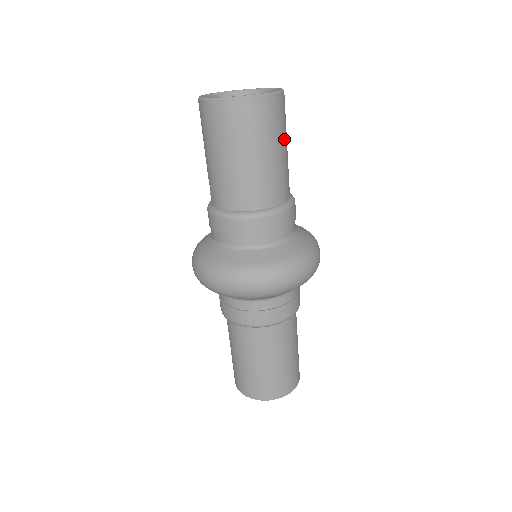
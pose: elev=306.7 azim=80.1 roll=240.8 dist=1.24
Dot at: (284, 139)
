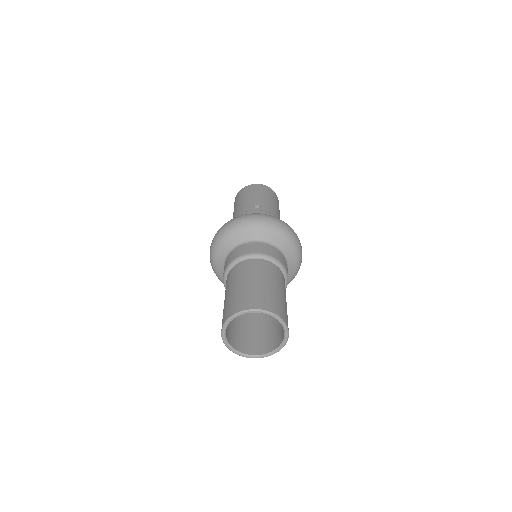
Dot at: occluded
